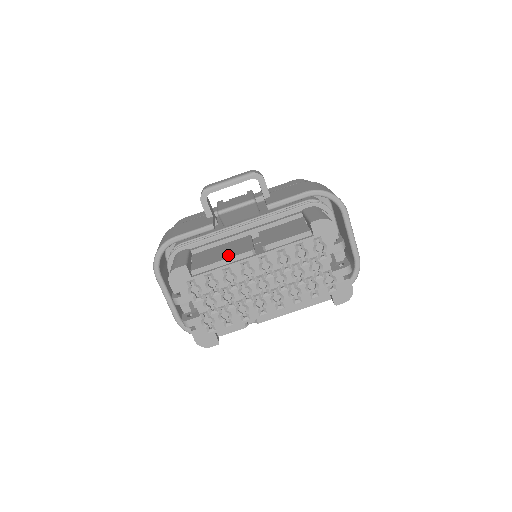
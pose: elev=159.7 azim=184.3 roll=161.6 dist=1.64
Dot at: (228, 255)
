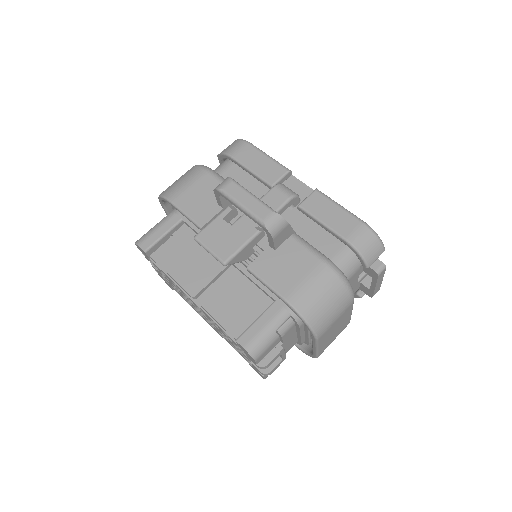
Dot at: (181, 275)
